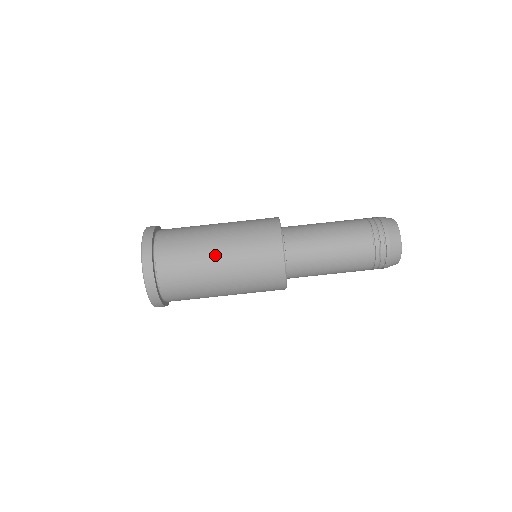
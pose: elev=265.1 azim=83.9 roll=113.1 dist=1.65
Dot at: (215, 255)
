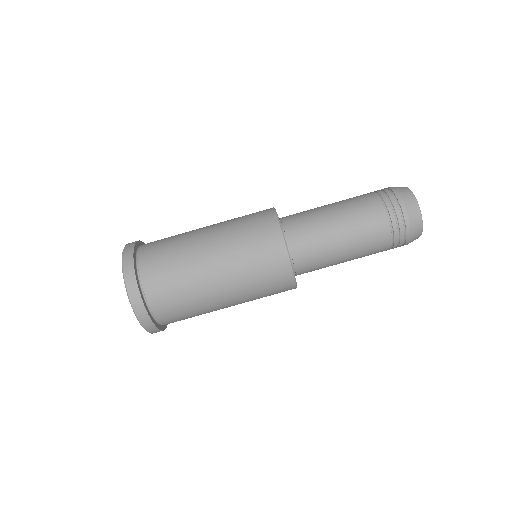
Dot at: (207, 259)
